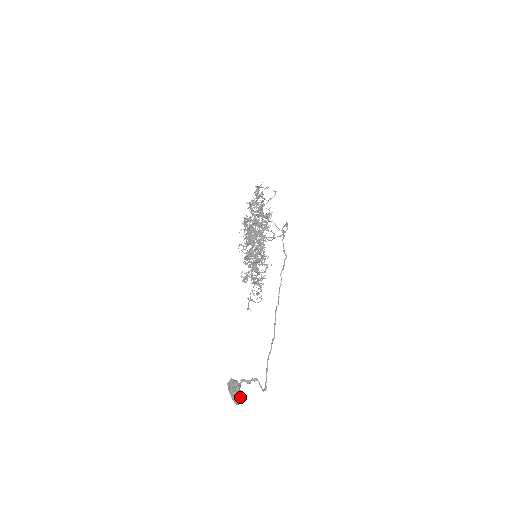
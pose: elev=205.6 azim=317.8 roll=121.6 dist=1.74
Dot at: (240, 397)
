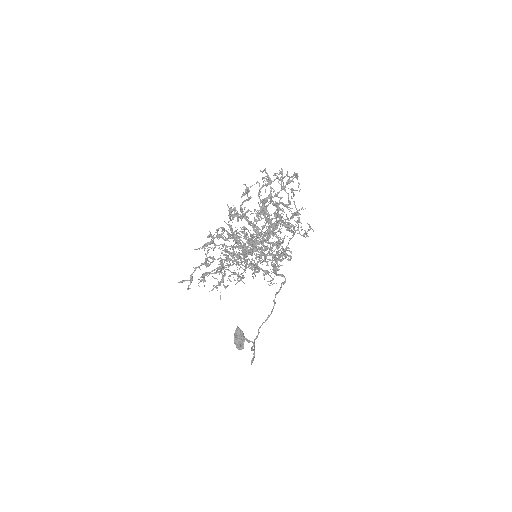
Dot at: (242, 344)
